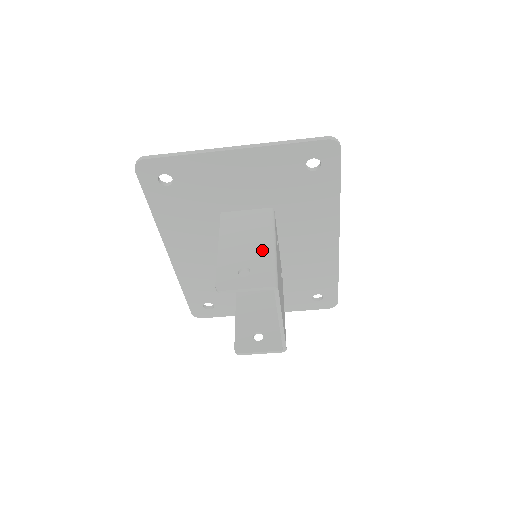
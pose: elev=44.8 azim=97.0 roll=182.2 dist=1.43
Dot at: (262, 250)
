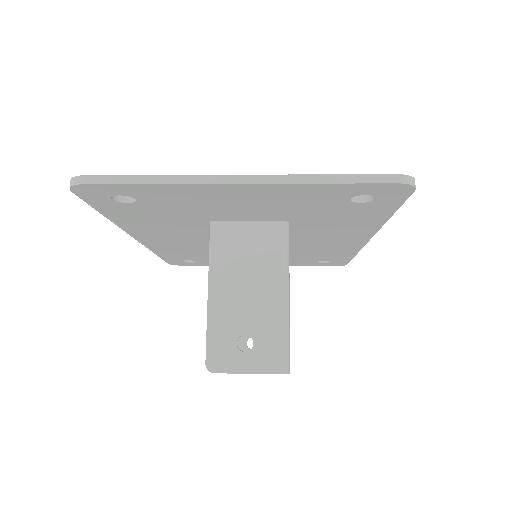
Dot at: (270, 306)
